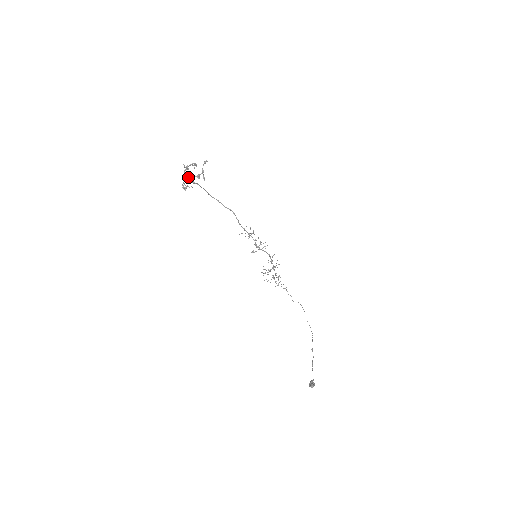
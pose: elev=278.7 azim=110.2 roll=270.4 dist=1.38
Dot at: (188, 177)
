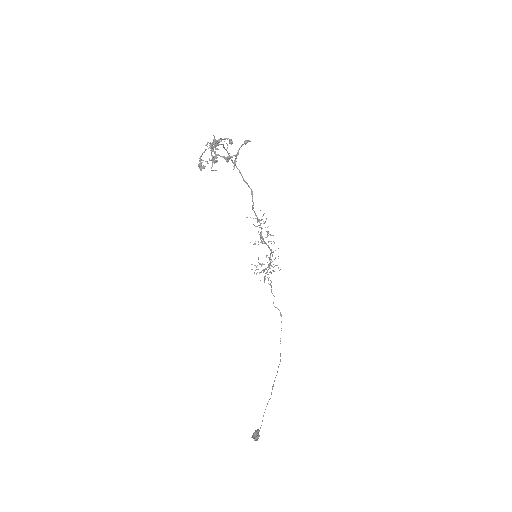
Dot at: occluded
